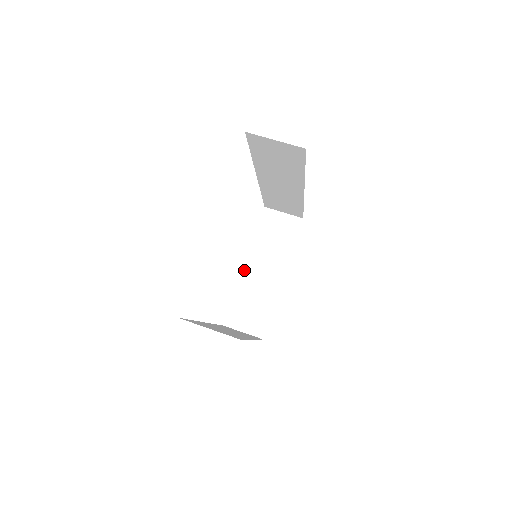
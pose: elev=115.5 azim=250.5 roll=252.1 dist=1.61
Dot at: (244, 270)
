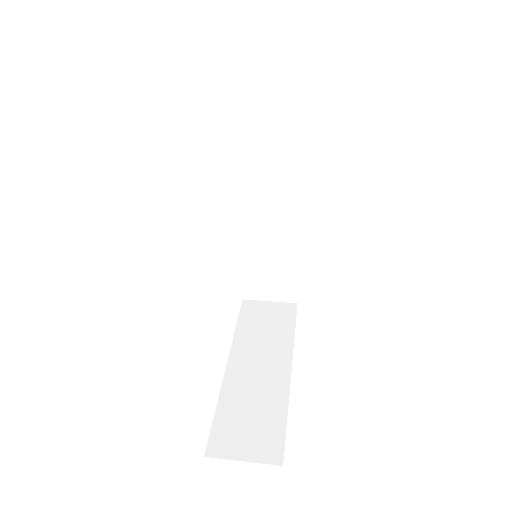
Dot at: (227, 370)
